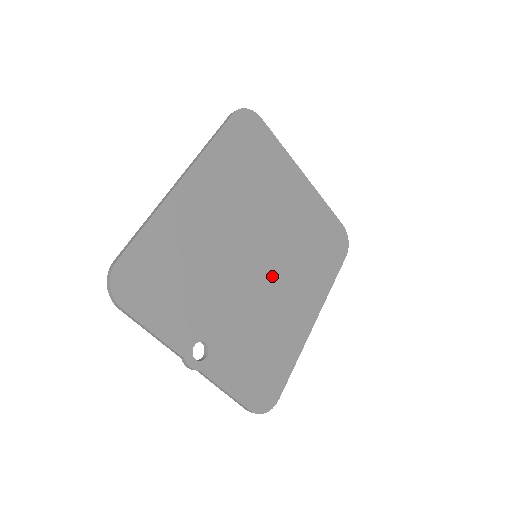
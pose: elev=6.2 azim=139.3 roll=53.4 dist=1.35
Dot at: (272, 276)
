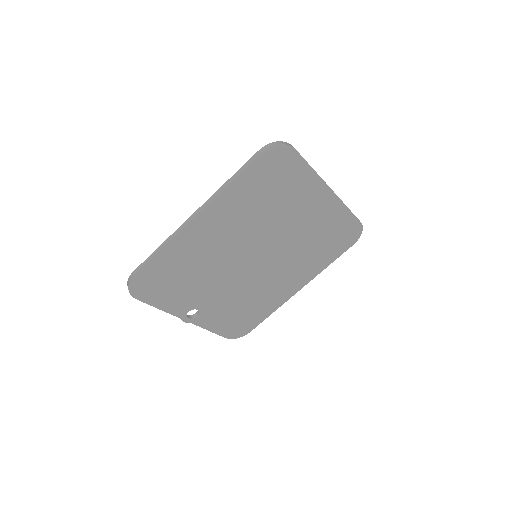
Dot at: (267, 268)
